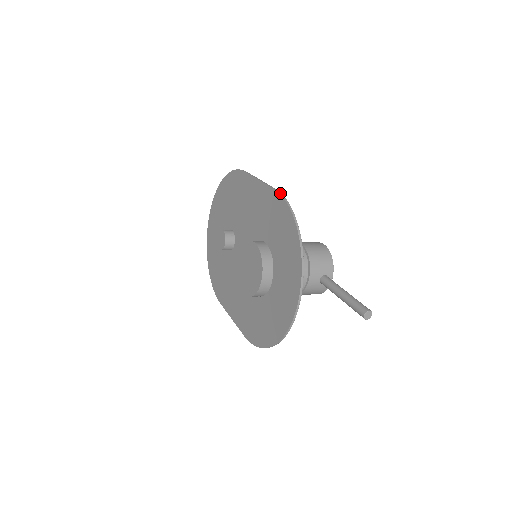
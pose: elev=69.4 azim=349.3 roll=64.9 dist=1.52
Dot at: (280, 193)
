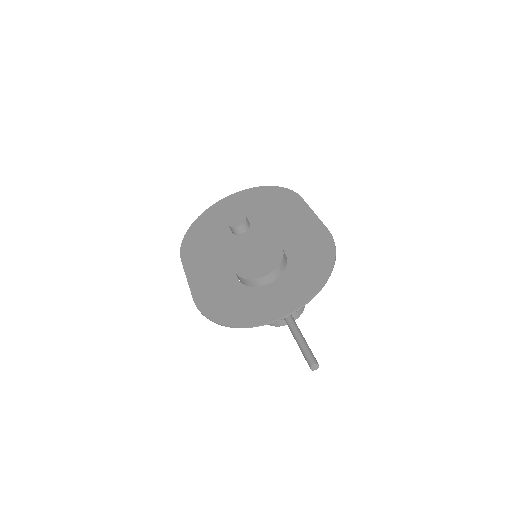
Dot at: occluded
